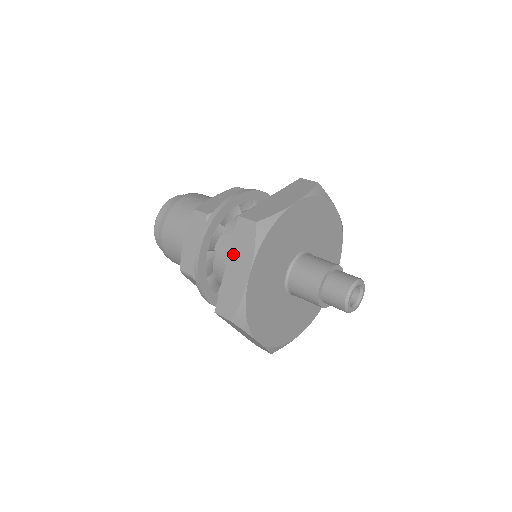
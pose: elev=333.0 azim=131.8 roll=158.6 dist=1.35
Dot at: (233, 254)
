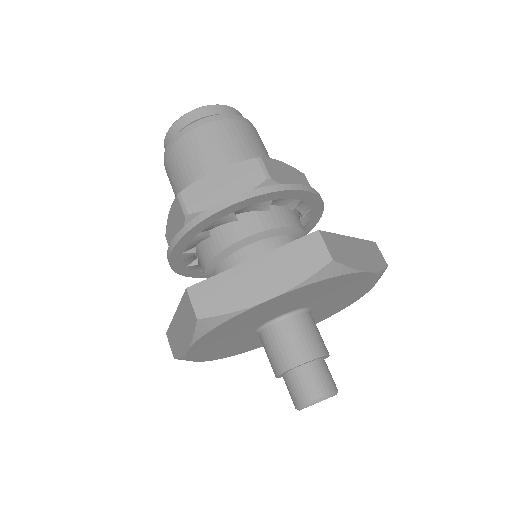
Dot at: (272, 258)
